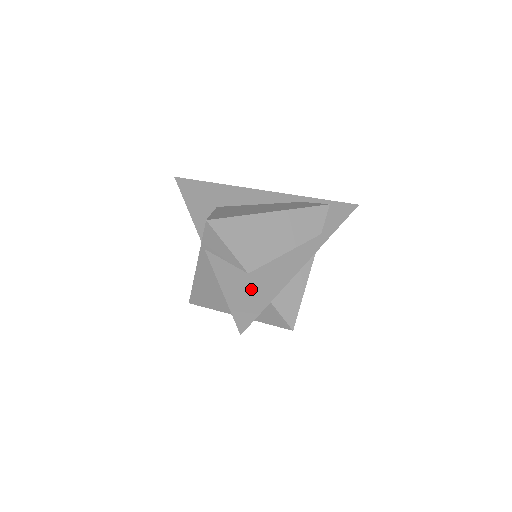
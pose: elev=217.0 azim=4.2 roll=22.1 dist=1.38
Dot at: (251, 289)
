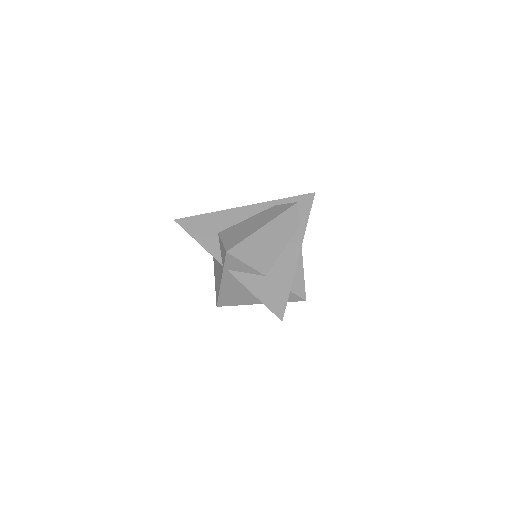
Dot at: (273, 287)
